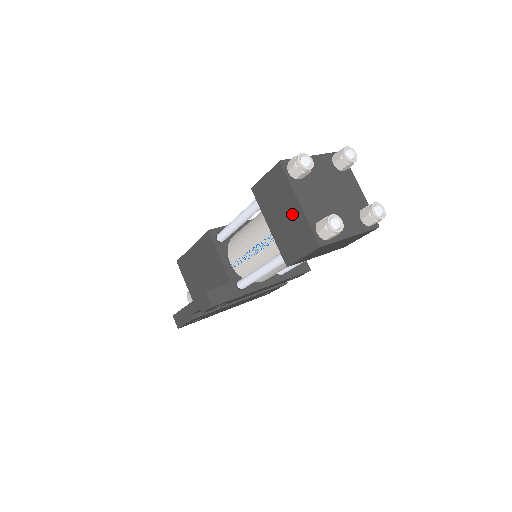
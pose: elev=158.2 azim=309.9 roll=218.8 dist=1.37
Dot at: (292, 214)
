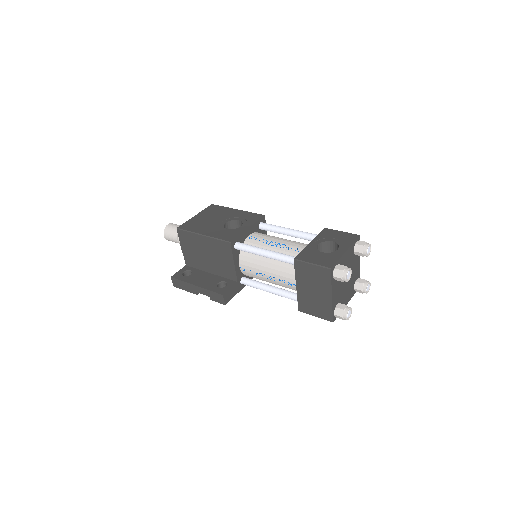
Dot at: (322, 297)
